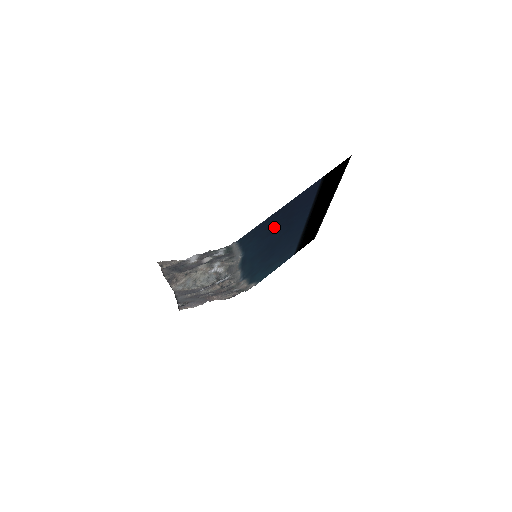
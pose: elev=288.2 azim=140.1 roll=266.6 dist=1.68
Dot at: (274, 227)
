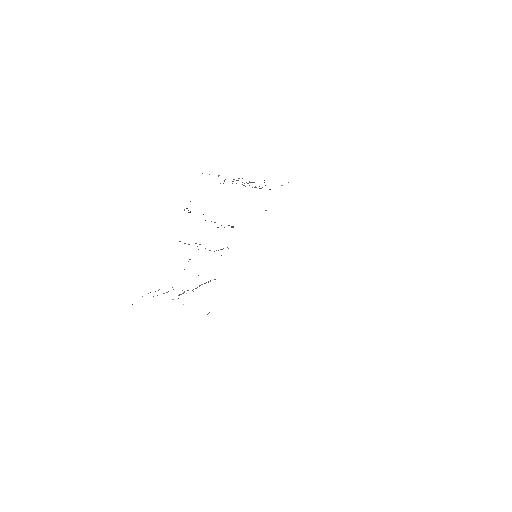
Dot at: occluded
